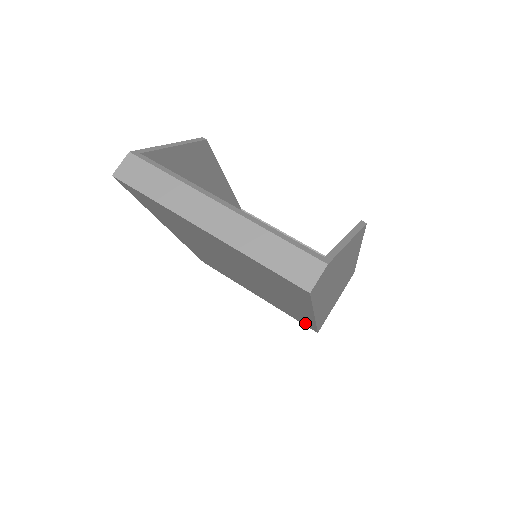
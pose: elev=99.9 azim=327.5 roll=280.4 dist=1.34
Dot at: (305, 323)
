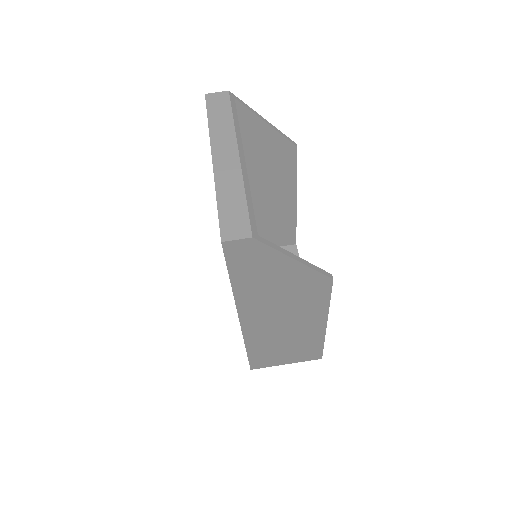
Dot at: occluded
